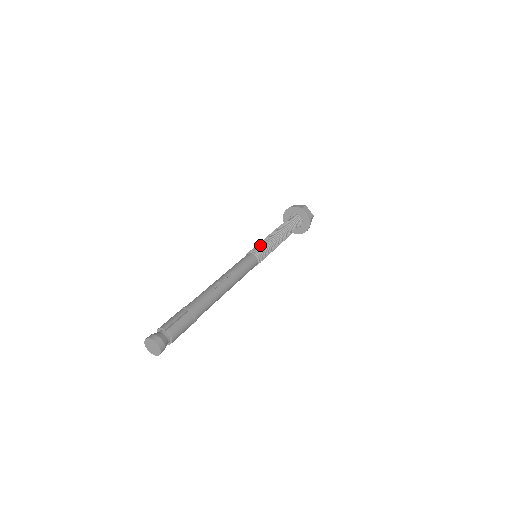
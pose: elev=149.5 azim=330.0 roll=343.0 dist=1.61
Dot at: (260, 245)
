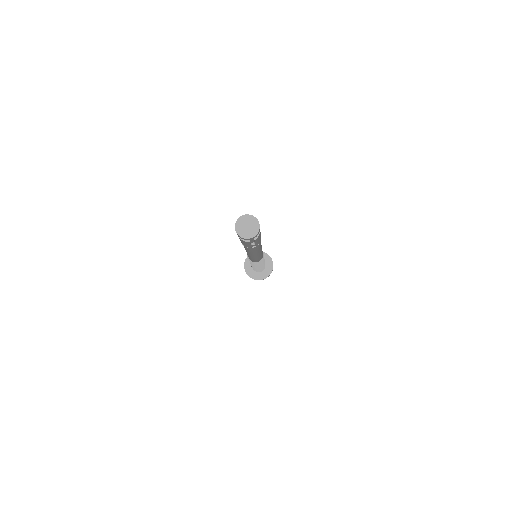
Dot at: occluded
